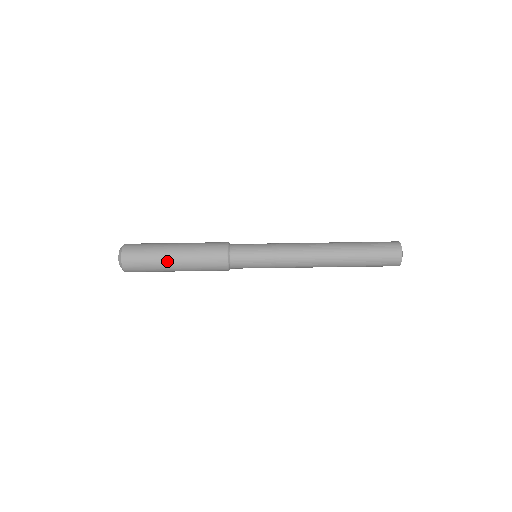
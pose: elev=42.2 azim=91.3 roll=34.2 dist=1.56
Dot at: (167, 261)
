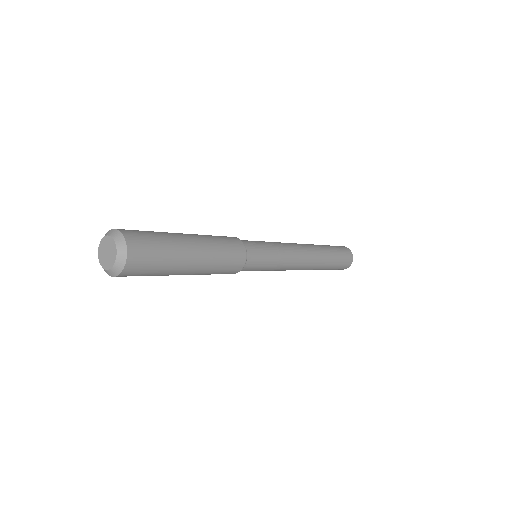
Dot at: (186, 260)
